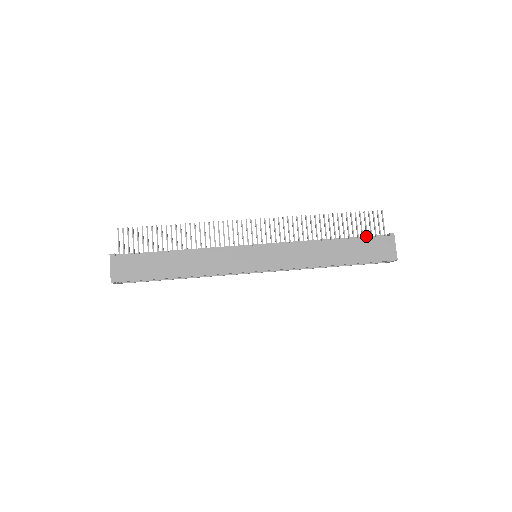
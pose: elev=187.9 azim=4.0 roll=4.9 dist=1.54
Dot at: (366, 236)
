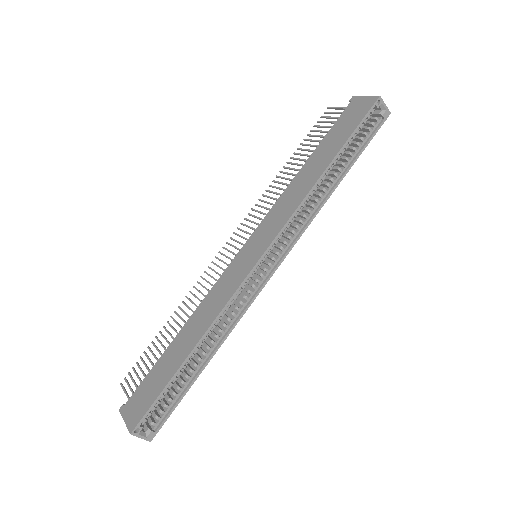
Dot at: occluded
